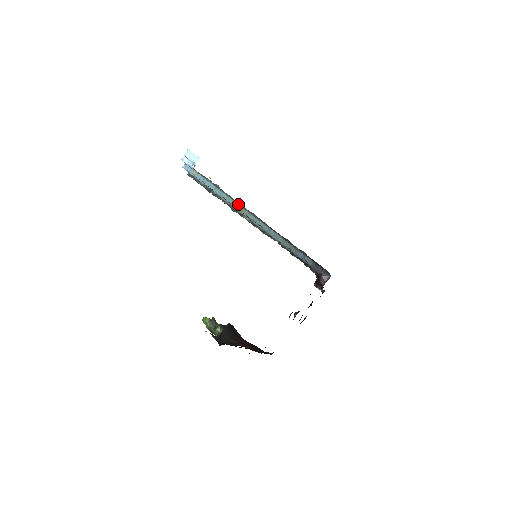
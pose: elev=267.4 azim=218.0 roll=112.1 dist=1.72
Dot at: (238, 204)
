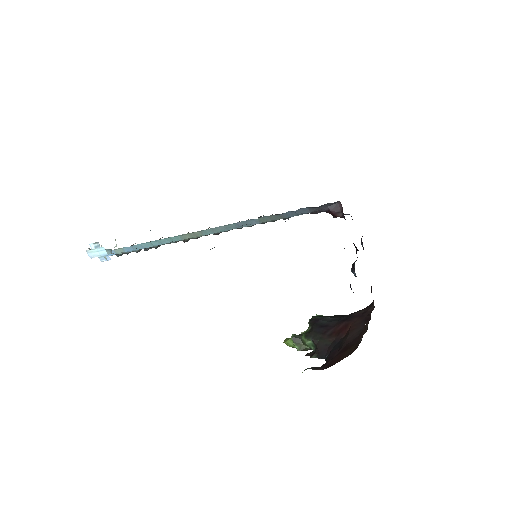
Dot at: (183, 235)
